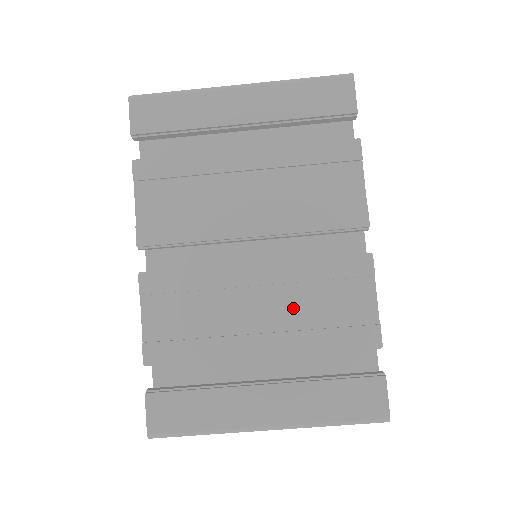
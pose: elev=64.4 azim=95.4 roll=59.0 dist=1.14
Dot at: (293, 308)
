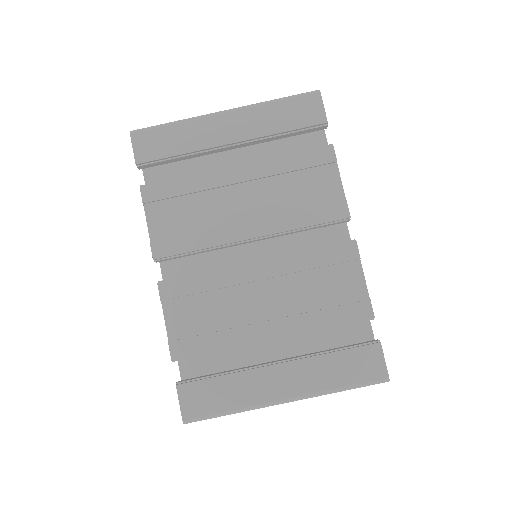
Dot at: (294, 295)
